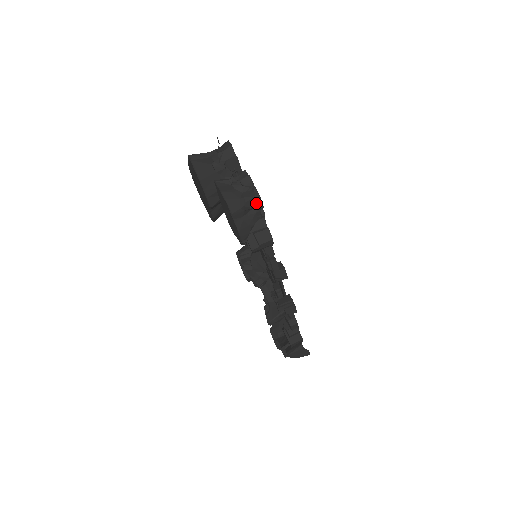
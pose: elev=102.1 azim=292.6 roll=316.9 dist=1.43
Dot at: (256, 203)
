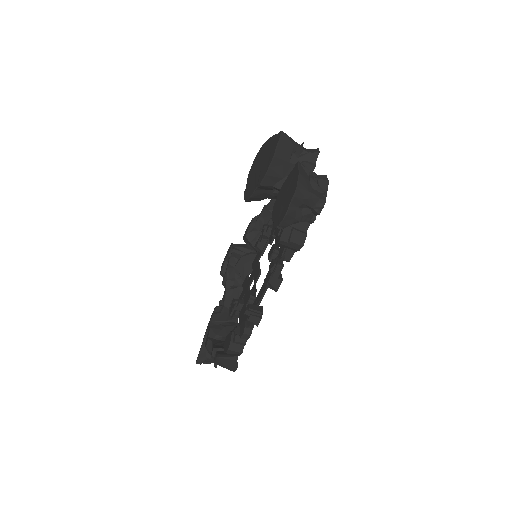
Dot at: (318, 206)
